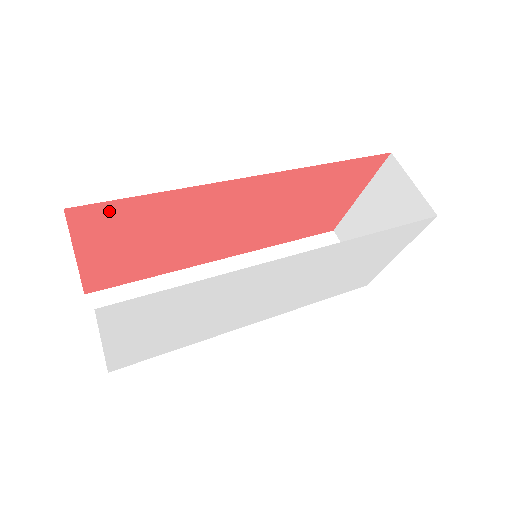
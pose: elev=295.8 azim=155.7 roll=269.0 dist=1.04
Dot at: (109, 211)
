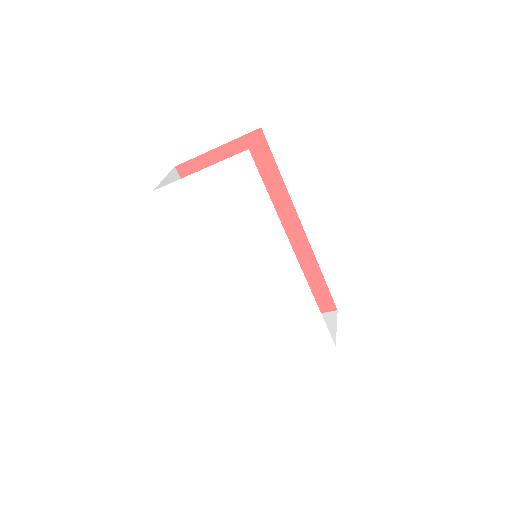
Dot at: (262, 153)
